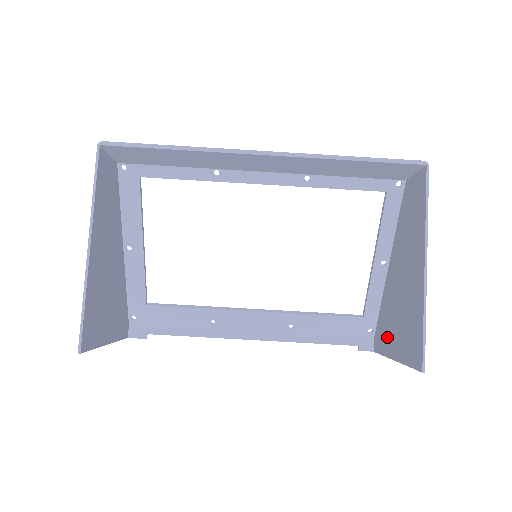
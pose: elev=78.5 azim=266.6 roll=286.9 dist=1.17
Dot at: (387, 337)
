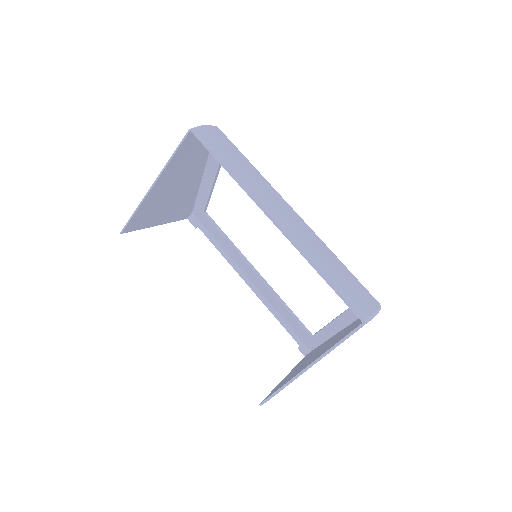
Dot at: (300, 363)
